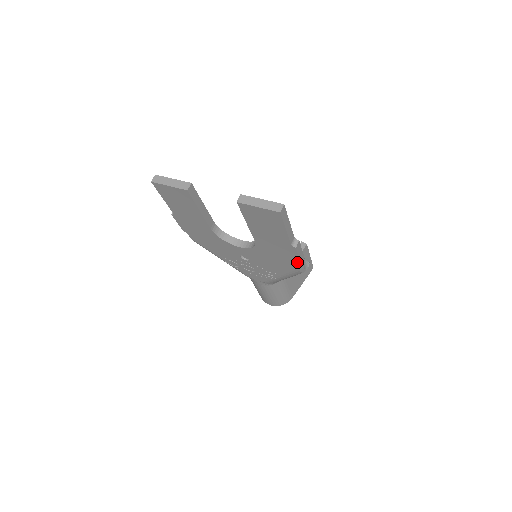
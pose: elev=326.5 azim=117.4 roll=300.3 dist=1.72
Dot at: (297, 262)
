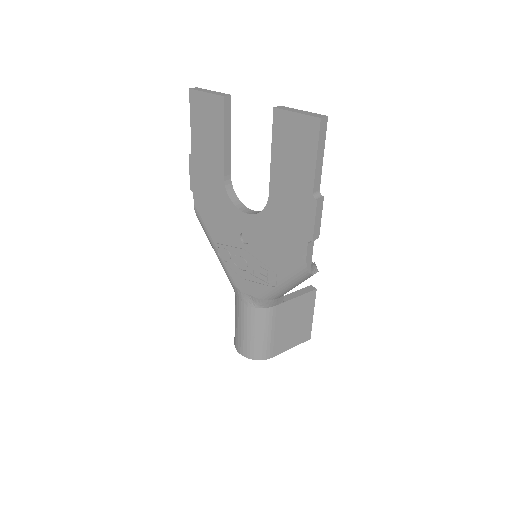
Dot at: (309, 236)
